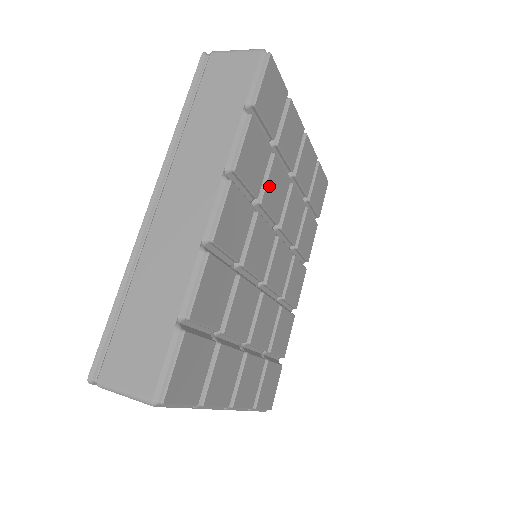
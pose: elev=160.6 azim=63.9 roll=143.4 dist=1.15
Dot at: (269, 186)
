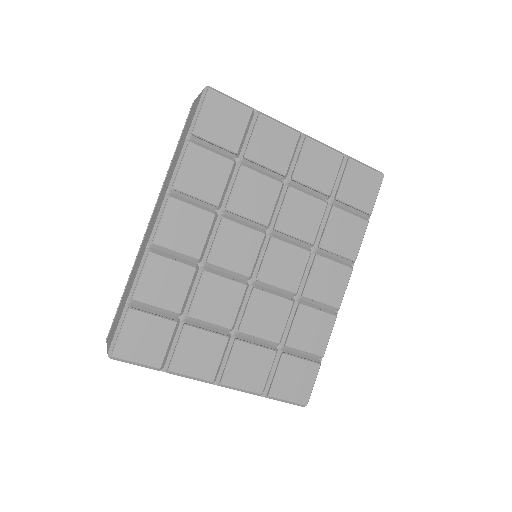
Dot at: (238, 194)
